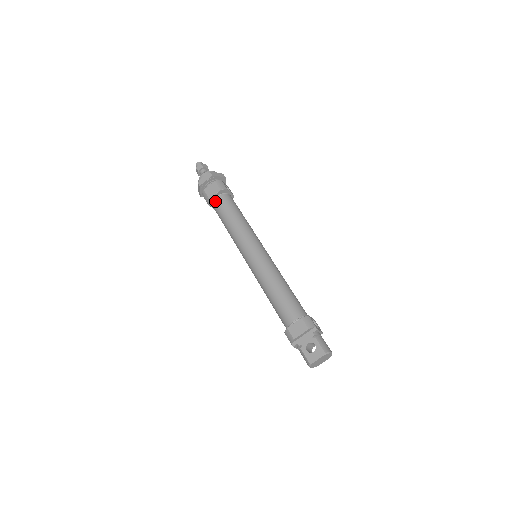
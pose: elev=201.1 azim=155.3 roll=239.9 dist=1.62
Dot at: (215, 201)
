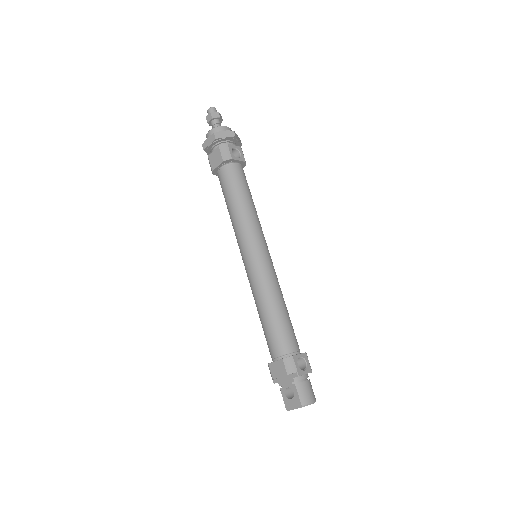
Dot at: (218, 174)
